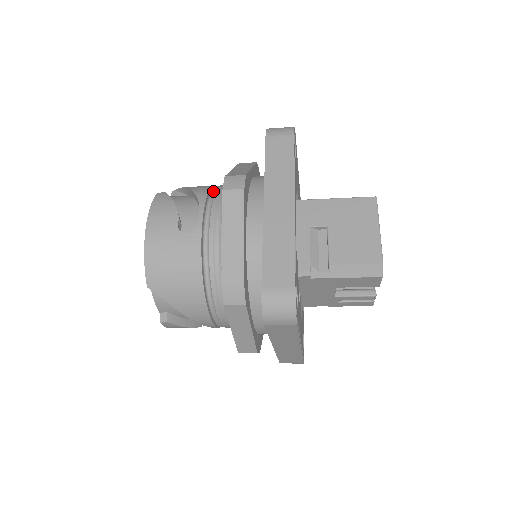
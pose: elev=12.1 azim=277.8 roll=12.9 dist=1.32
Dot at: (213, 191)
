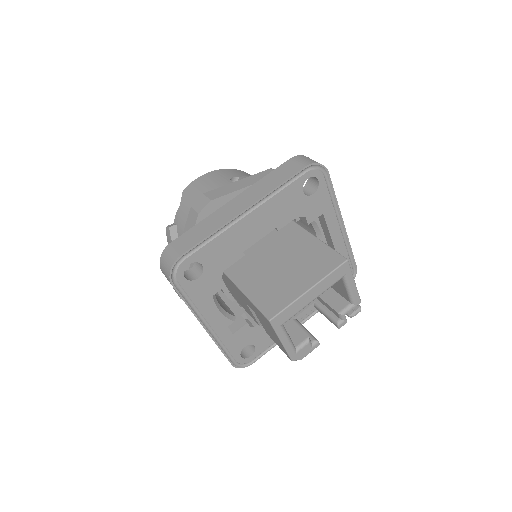
Dot at: occluded
